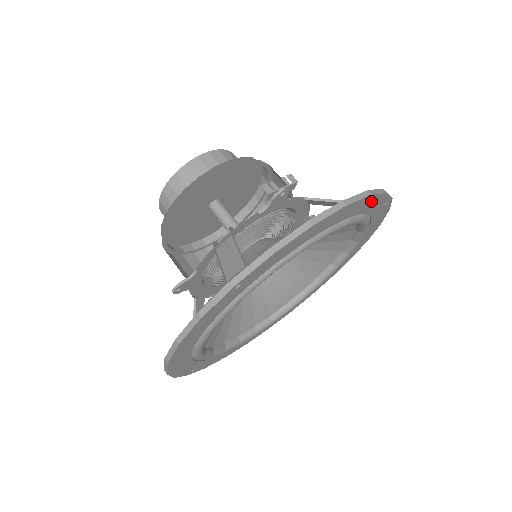
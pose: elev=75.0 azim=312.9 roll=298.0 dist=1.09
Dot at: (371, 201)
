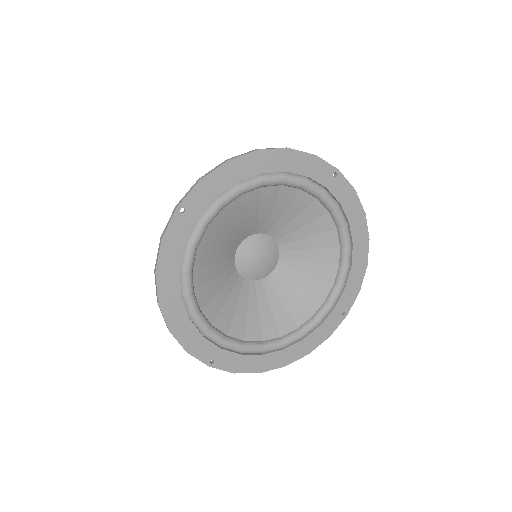
Dot at: (298, 159)
